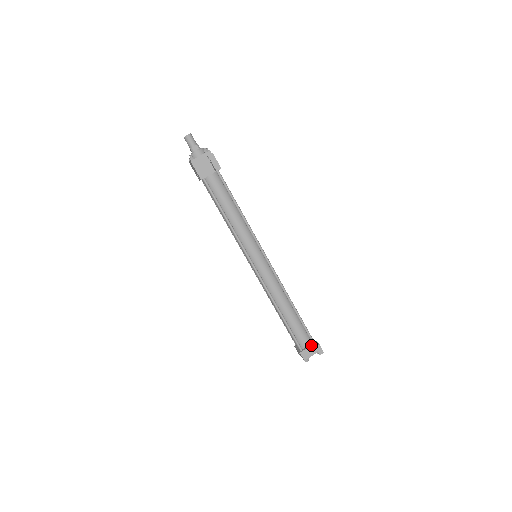
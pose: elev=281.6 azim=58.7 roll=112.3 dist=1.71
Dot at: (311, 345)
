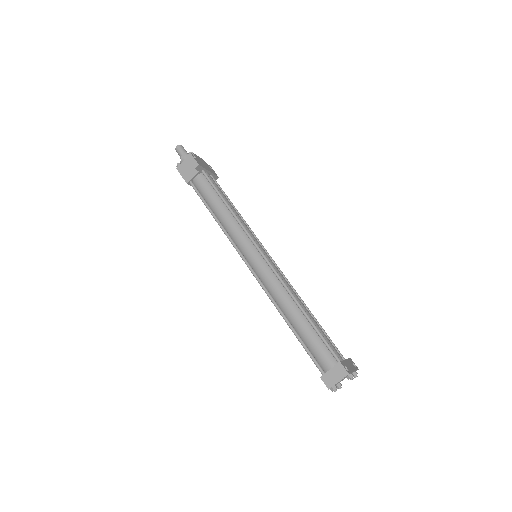
Dot at: occluded
